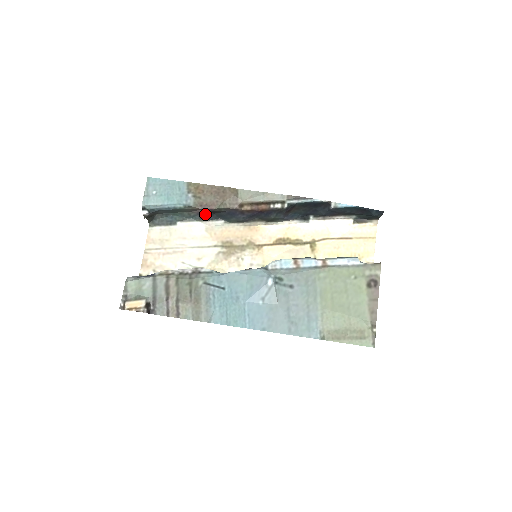
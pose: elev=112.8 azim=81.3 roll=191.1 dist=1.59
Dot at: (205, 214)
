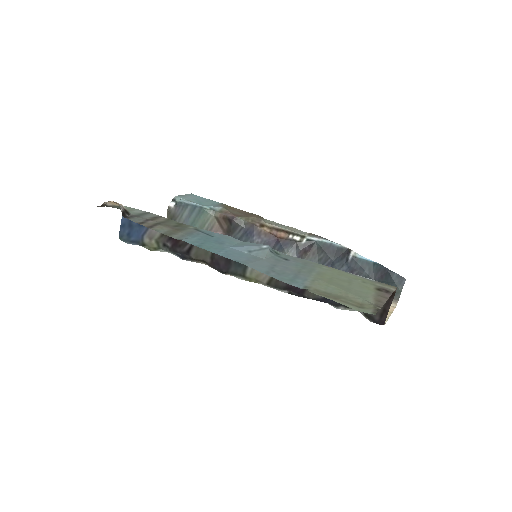
Dot at: occluded
